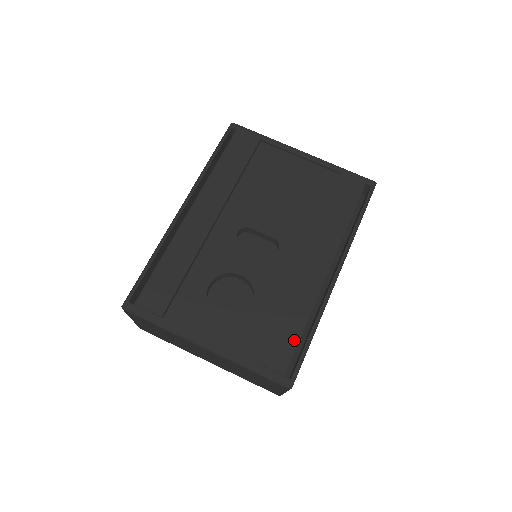
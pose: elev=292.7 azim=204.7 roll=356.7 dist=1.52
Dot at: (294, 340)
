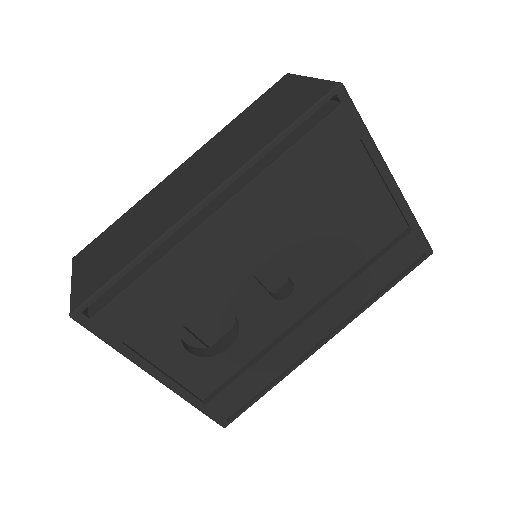
Dot at: (252, 394)
